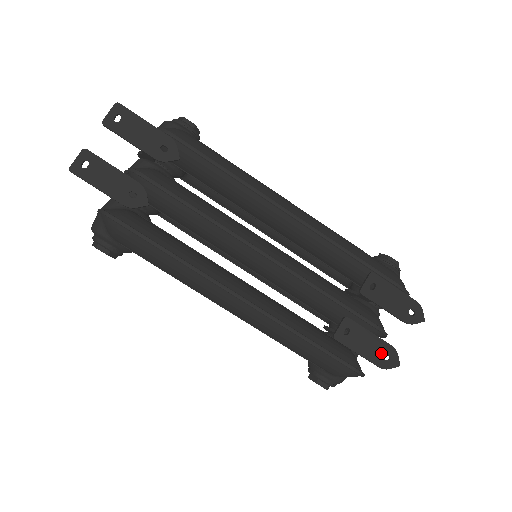
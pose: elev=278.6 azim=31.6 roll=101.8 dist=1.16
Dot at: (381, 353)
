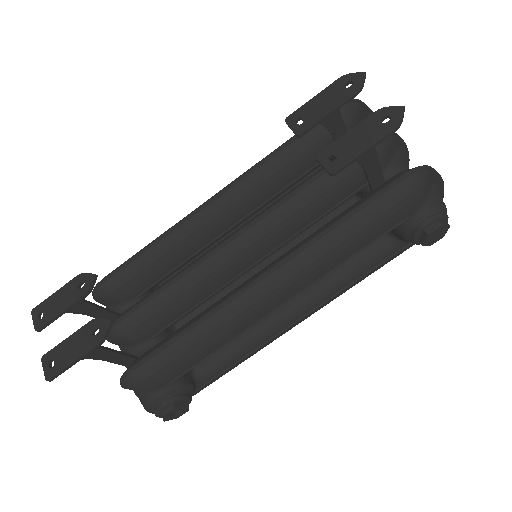
Dot at: (377, 125)
